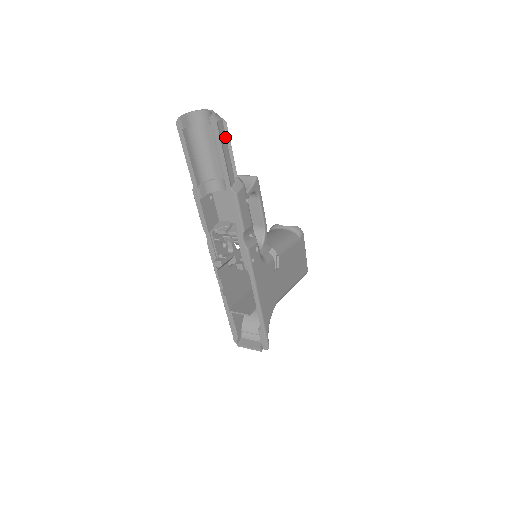
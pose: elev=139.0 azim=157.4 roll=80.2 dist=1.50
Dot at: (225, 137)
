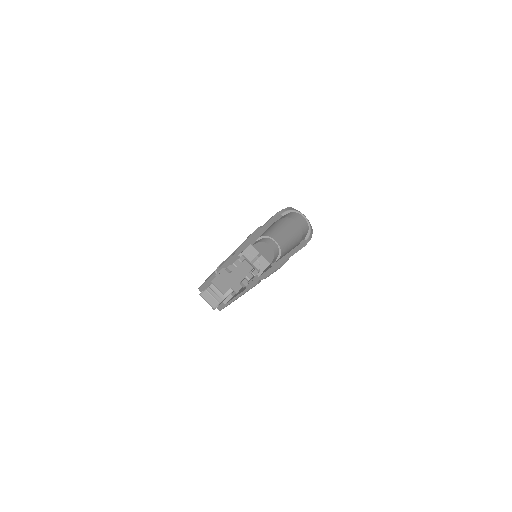
Dot at: occluded
